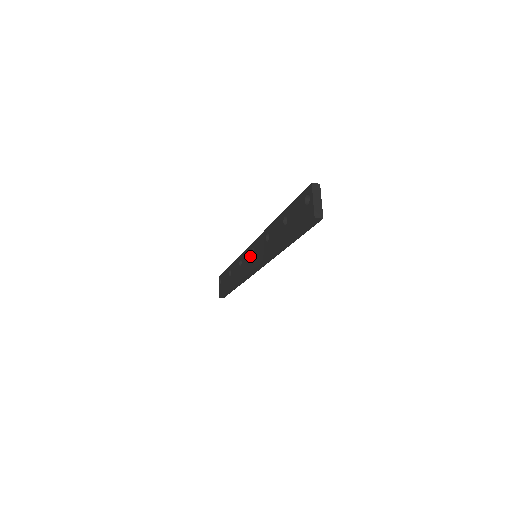
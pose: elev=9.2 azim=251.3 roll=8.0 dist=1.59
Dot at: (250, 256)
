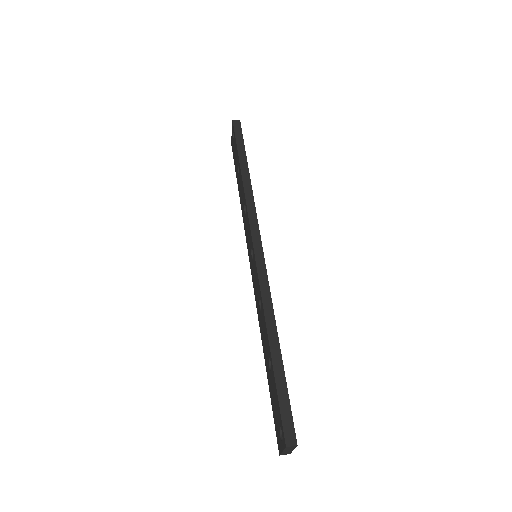
Dot at: (250, 247)
